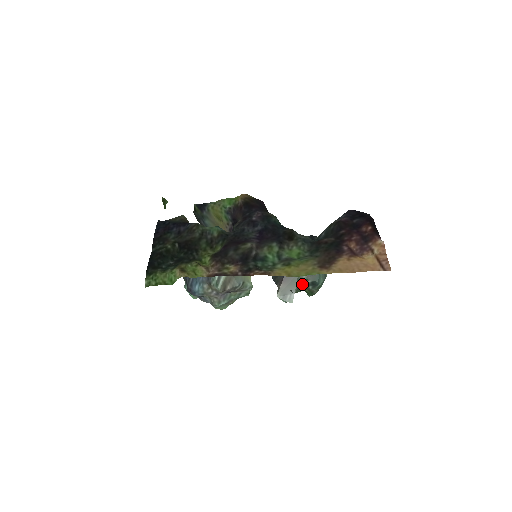
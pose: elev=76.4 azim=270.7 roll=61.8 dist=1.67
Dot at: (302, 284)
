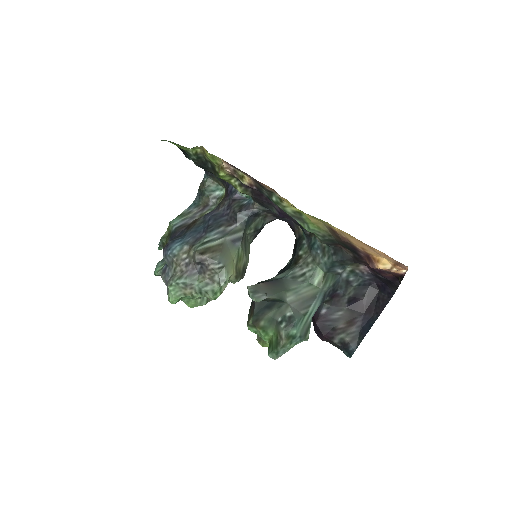
Dot at: (278, 312)
